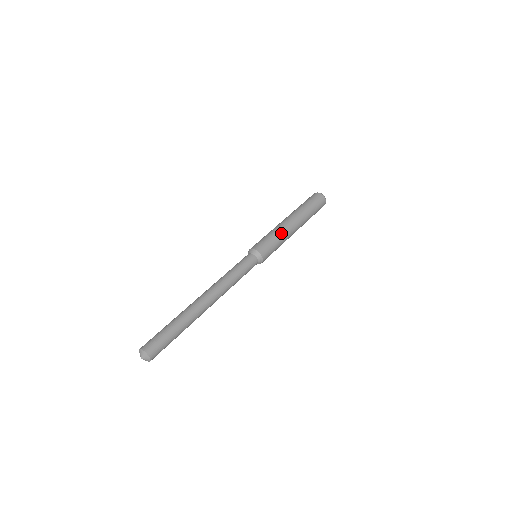
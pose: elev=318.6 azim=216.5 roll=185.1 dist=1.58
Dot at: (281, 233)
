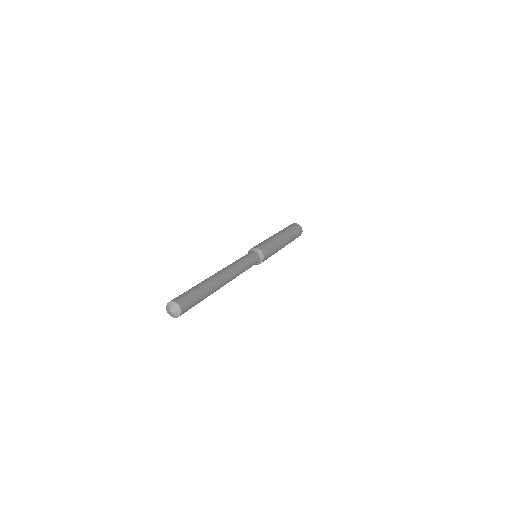
Dot at: (275, 242)
